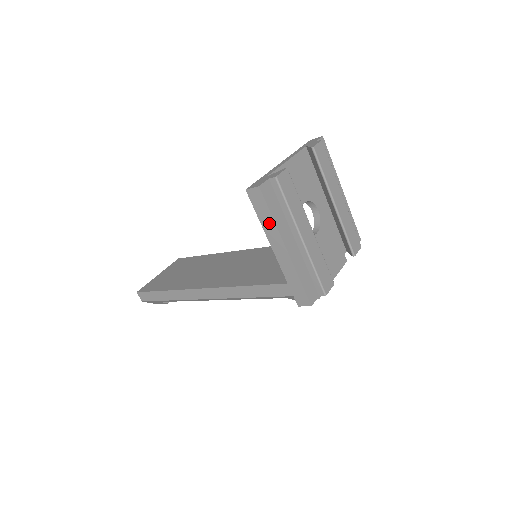
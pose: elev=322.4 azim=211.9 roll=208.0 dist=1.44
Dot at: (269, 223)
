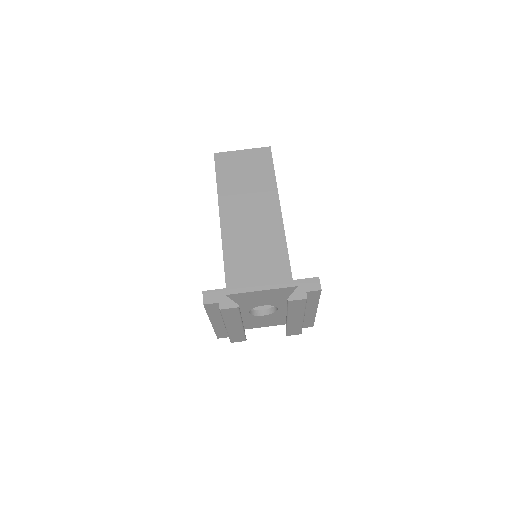
Dot at: occluded
